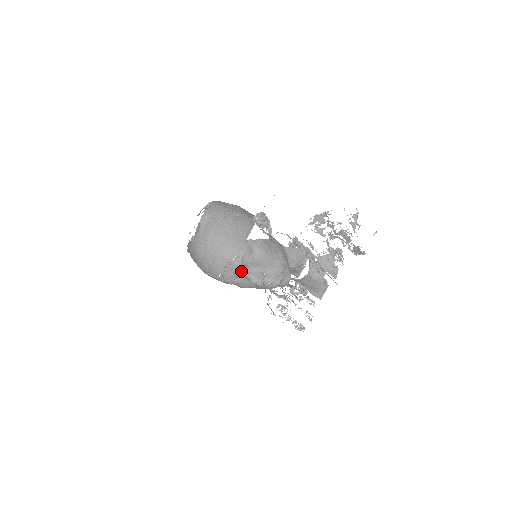
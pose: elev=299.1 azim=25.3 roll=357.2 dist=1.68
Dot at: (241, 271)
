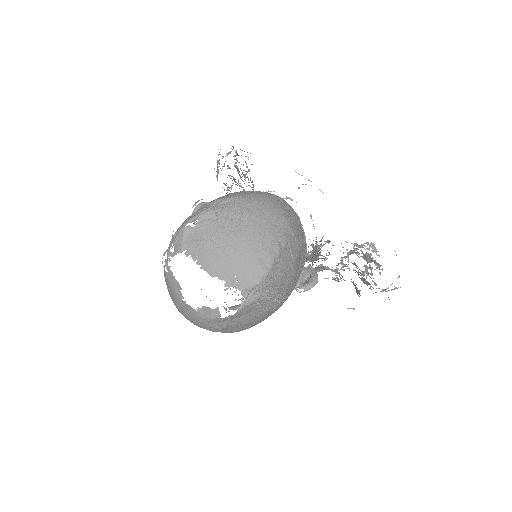
Dot at: occluded
